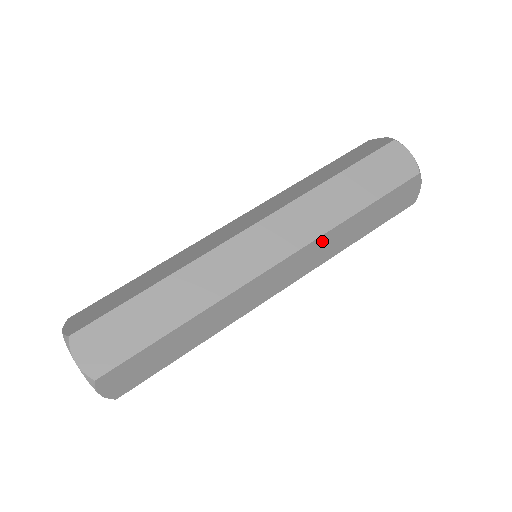
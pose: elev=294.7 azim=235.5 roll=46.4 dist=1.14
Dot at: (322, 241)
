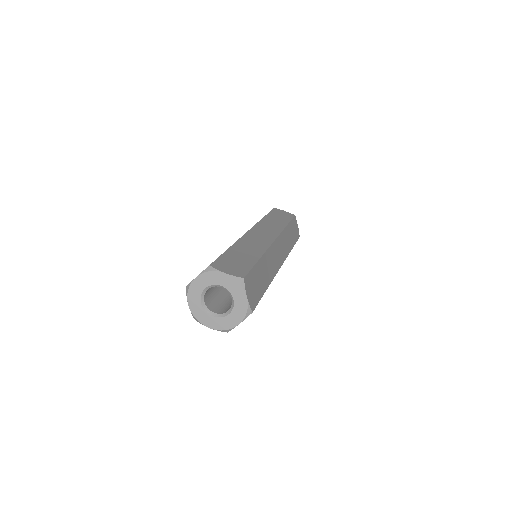
Dot at: (284, 235)
